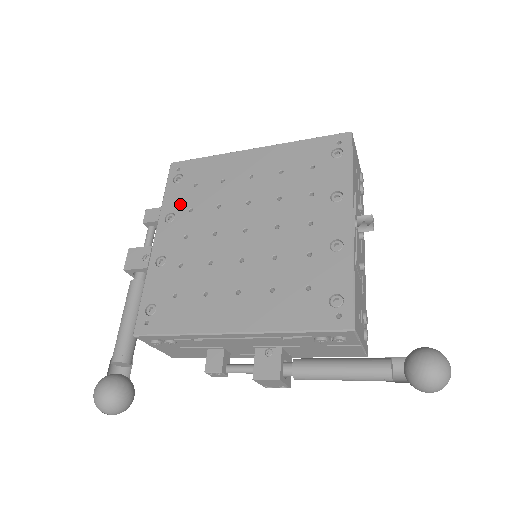
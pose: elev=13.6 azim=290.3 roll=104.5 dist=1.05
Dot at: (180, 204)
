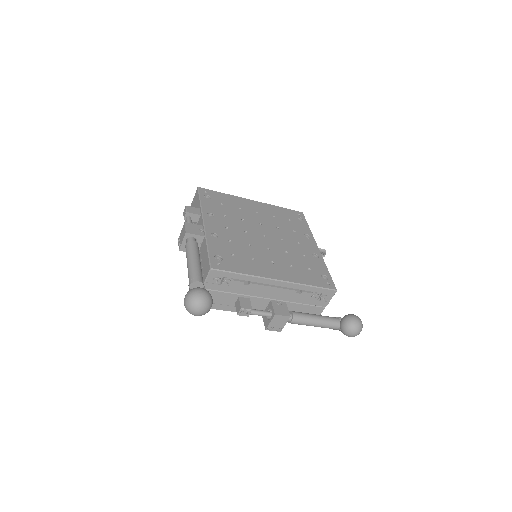
Dot at: (215, 210)
